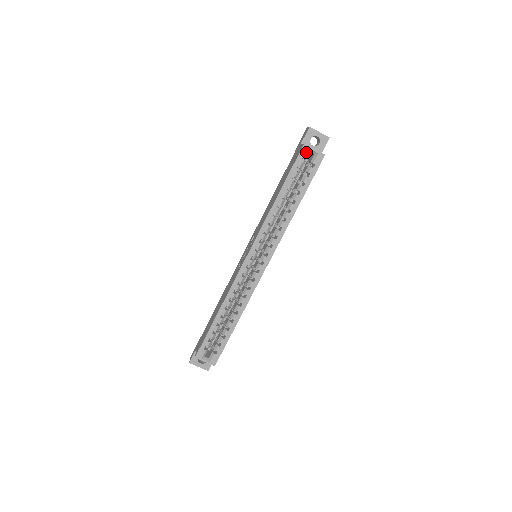
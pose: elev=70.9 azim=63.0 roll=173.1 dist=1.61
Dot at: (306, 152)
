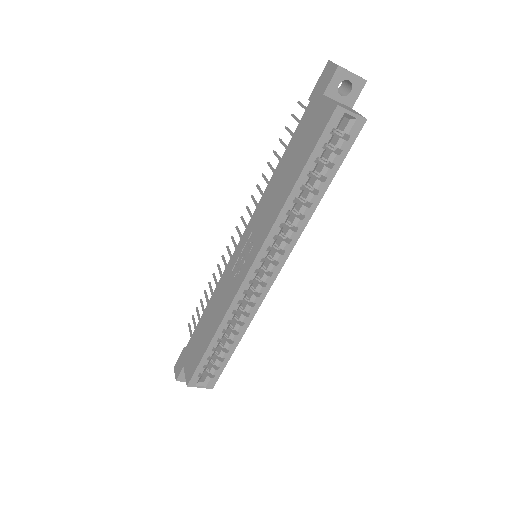
Dot at: (339, 118)
